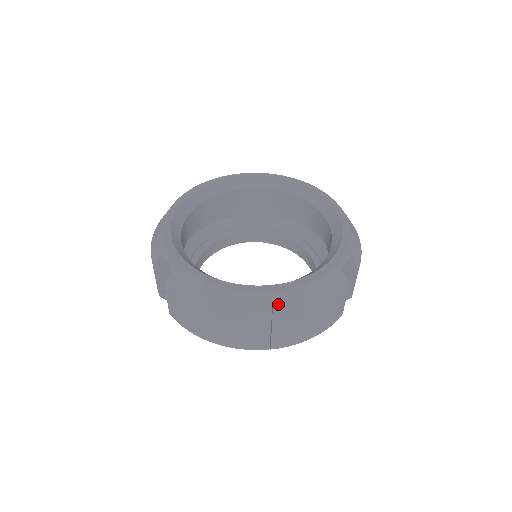
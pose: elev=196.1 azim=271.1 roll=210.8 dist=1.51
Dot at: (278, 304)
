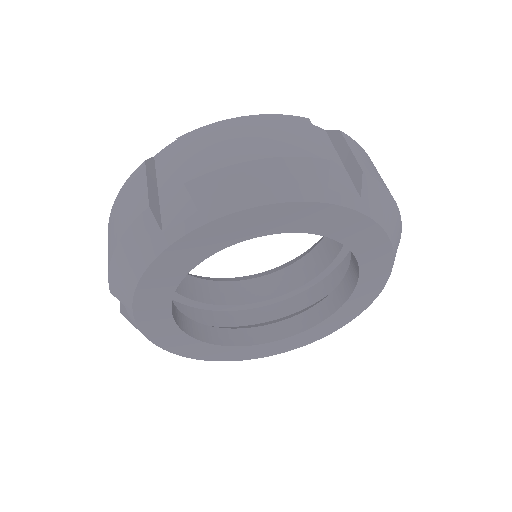
Dot at: occluded
